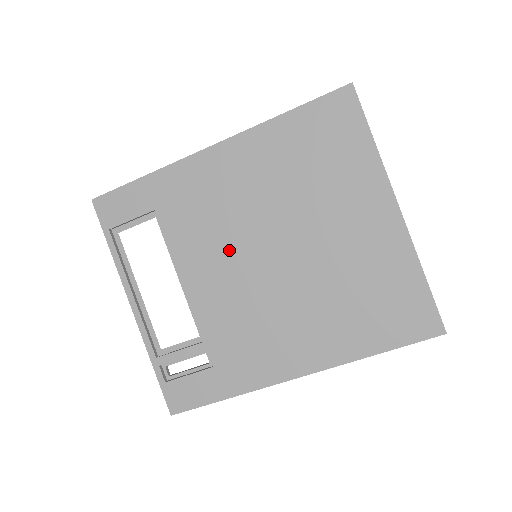
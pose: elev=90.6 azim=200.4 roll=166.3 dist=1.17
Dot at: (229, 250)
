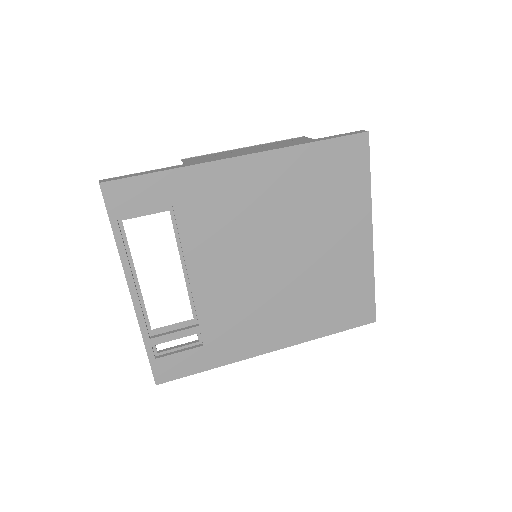
Dot at: (238, 251)
